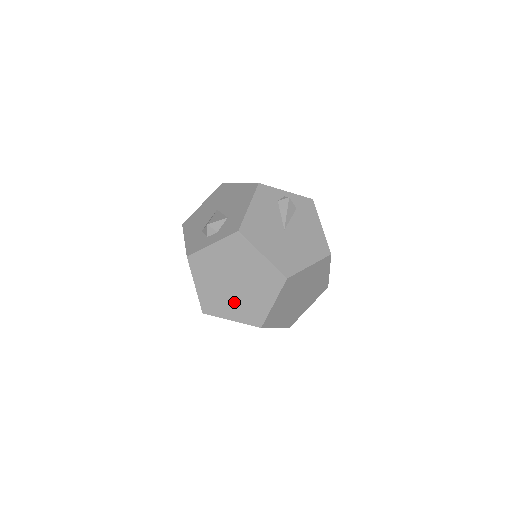
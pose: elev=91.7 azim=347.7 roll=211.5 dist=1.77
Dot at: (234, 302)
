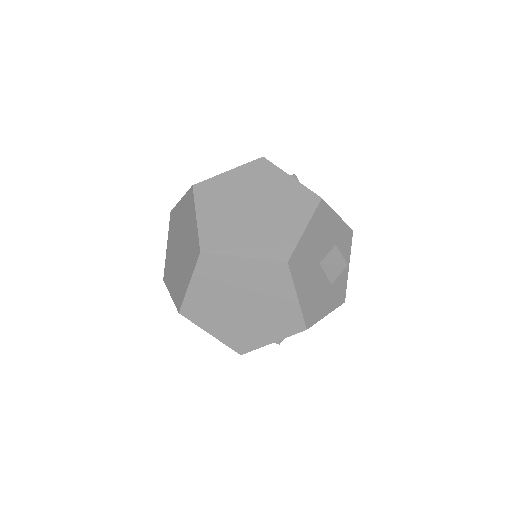
Dot at: (185, 264)
